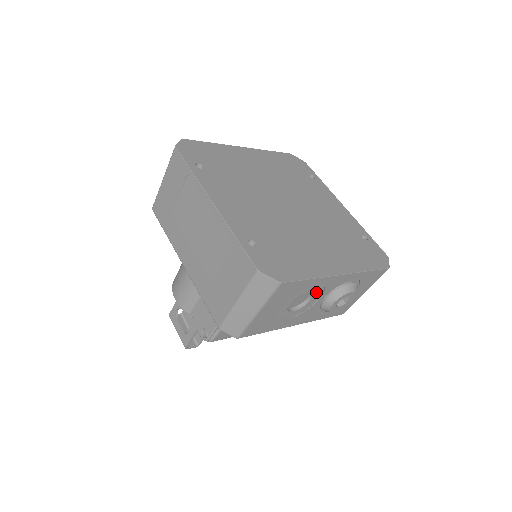
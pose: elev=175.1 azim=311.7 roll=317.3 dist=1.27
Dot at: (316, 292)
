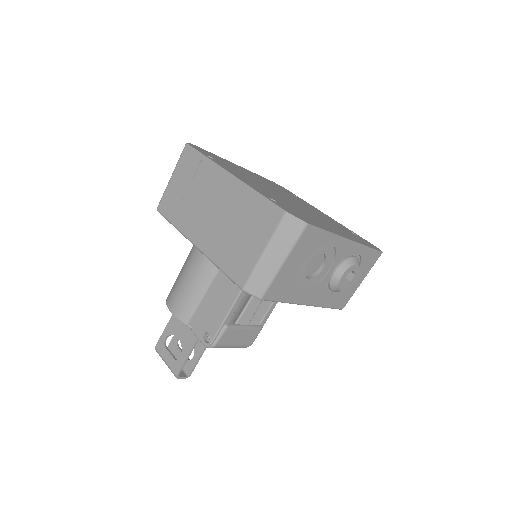
Dot at: (328, 258)
